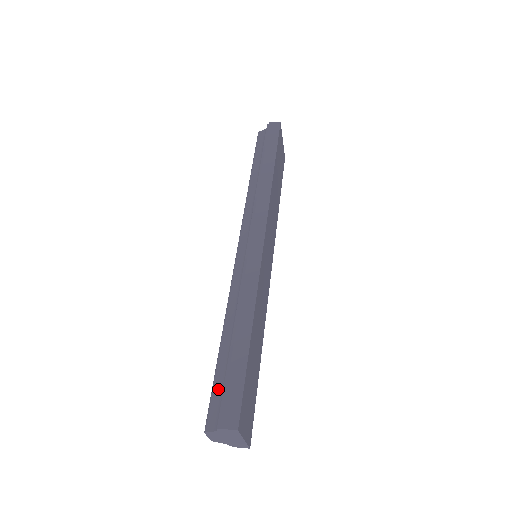
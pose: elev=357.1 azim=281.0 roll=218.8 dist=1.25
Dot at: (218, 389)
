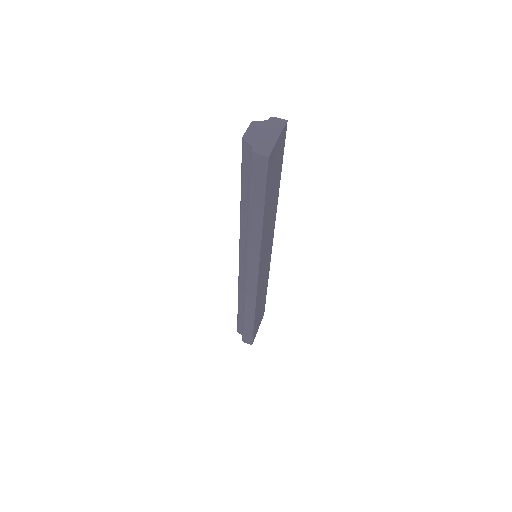
Dot at: (240, 324)
